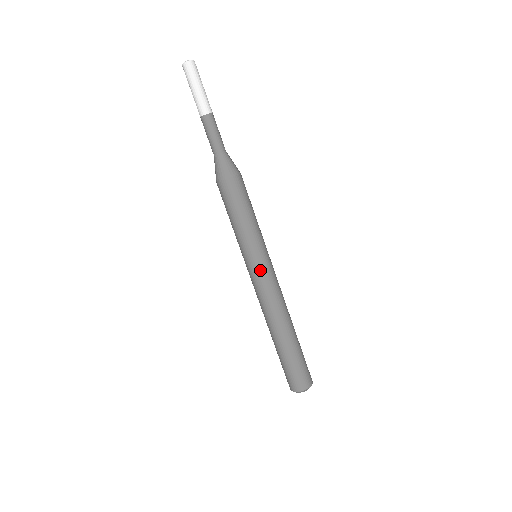
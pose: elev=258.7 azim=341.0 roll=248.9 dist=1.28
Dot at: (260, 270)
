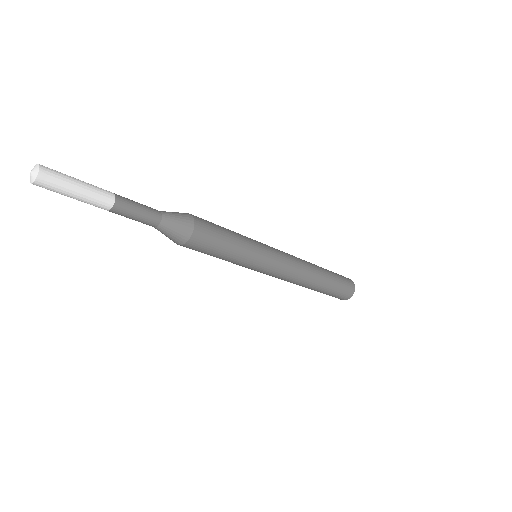
Dot at: (264, 273)
